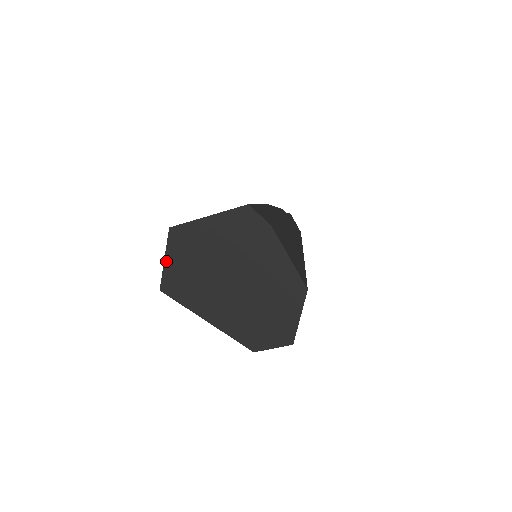
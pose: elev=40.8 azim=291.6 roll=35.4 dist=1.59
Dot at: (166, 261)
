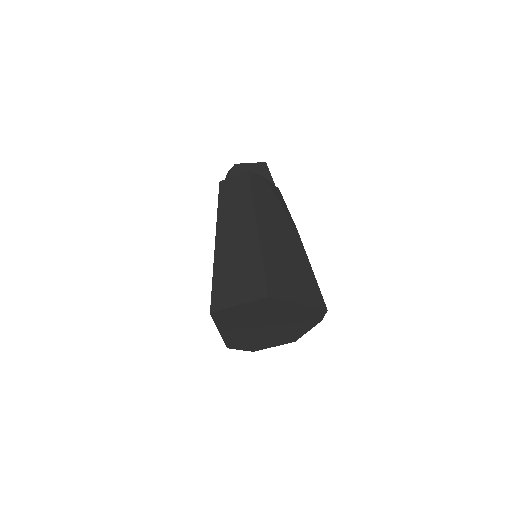
Dot at: (239, 306)
